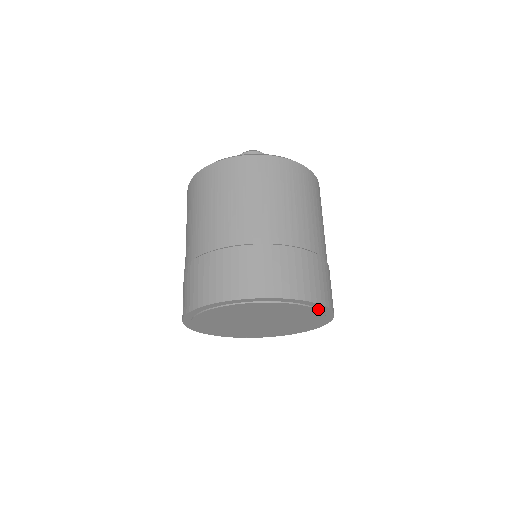
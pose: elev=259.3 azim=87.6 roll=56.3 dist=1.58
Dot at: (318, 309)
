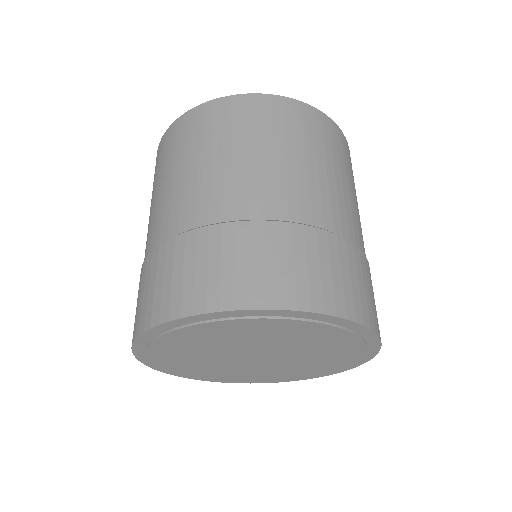
Dot at: (351, 331)
